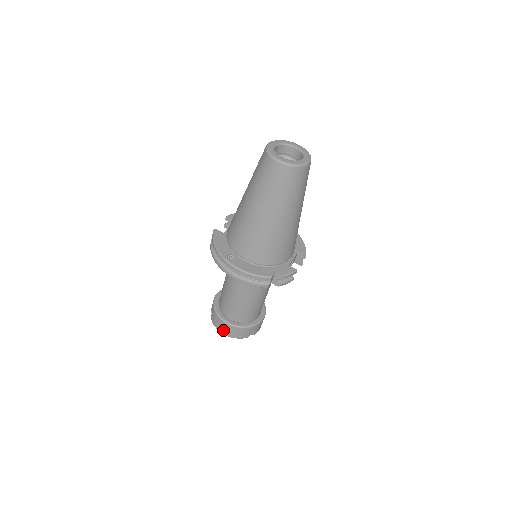
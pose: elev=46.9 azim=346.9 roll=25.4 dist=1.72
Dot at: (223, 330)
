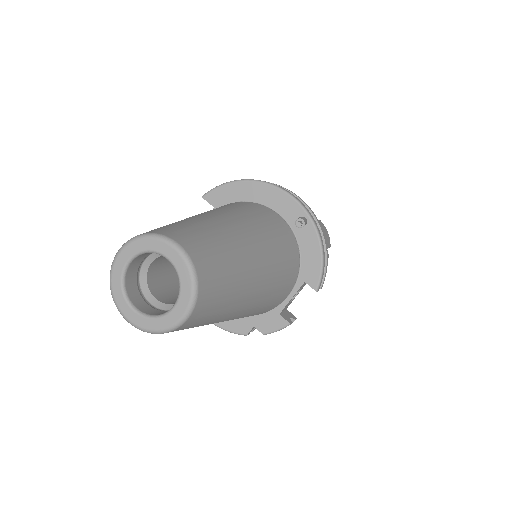
Dot at: occluded
